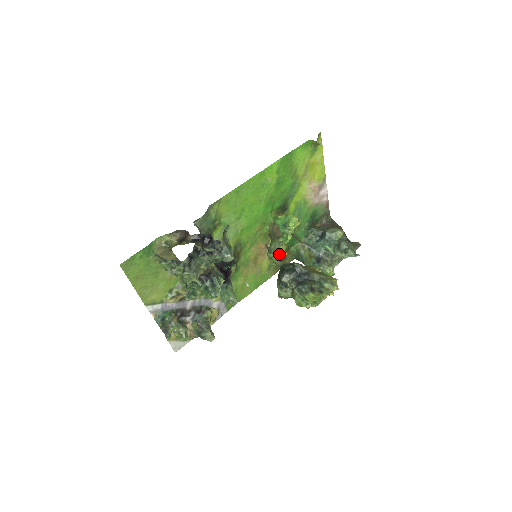
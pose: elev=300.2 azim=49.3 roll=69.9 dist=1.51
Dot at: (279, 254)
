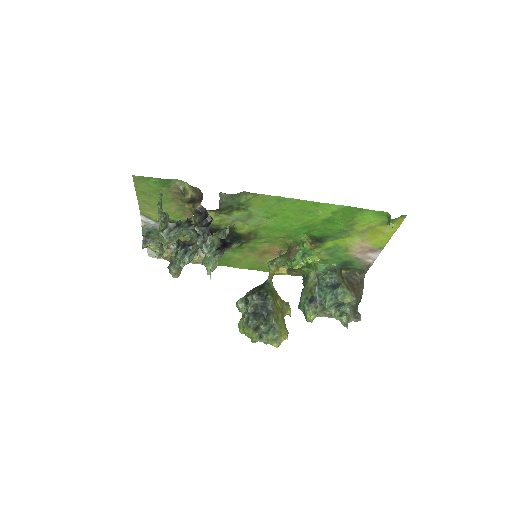
Dot at: (280, 269)
